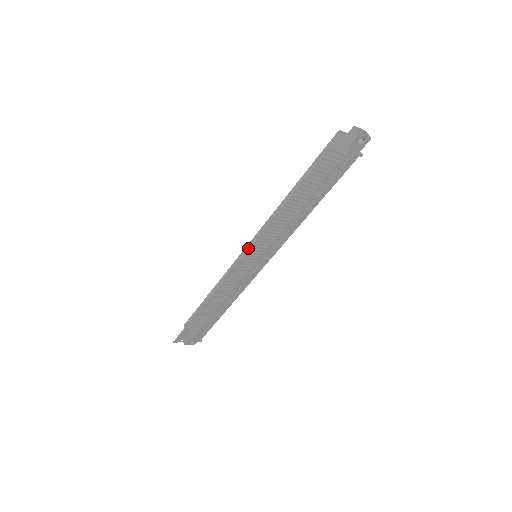
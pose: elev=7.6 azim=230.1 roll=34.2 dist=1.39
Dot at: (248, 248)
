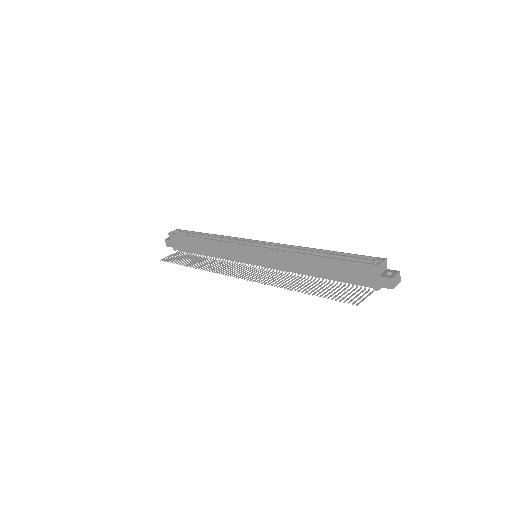
Dot at: (251, 249)
